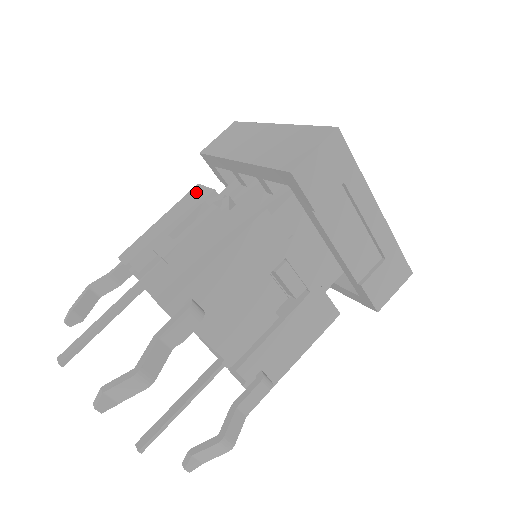
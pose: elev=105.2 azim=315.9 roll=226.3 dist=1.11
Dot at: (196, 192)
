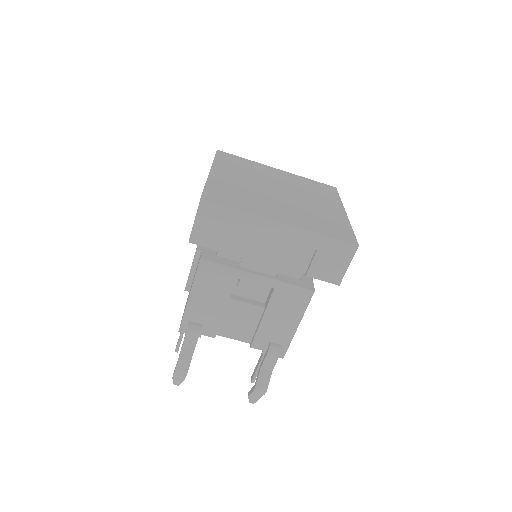
Dot at: occluded
